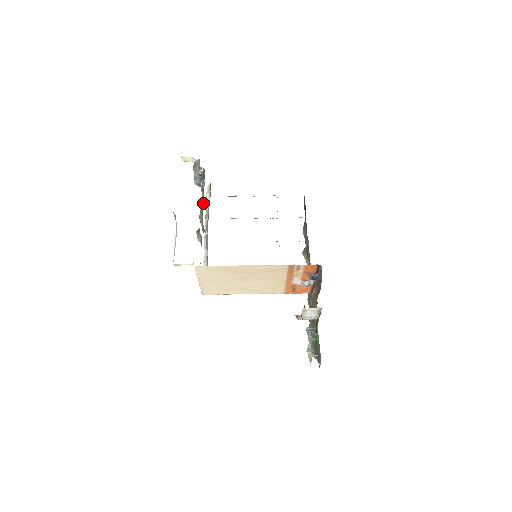
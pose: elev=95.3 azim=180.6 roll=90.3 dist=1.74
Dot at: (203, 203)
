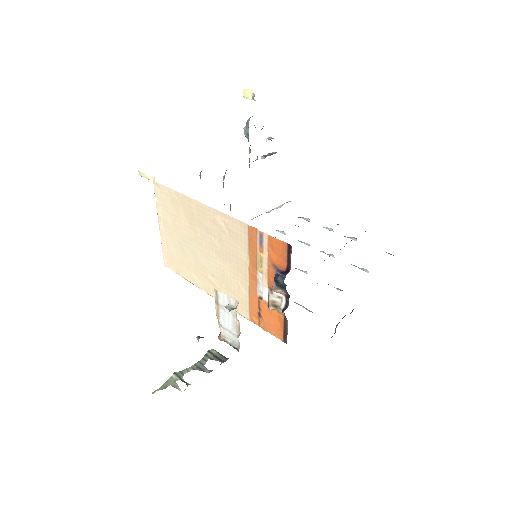
Dot at: occluded
